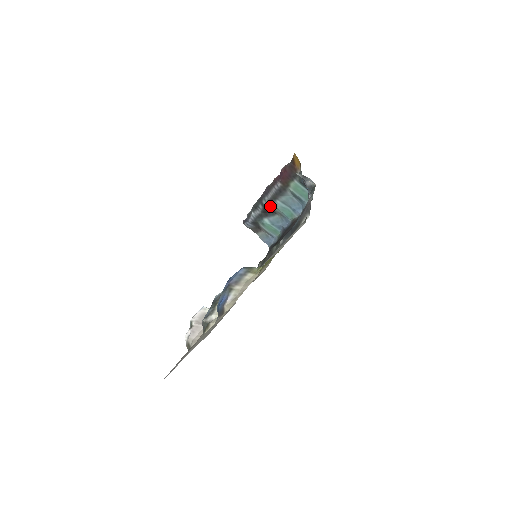
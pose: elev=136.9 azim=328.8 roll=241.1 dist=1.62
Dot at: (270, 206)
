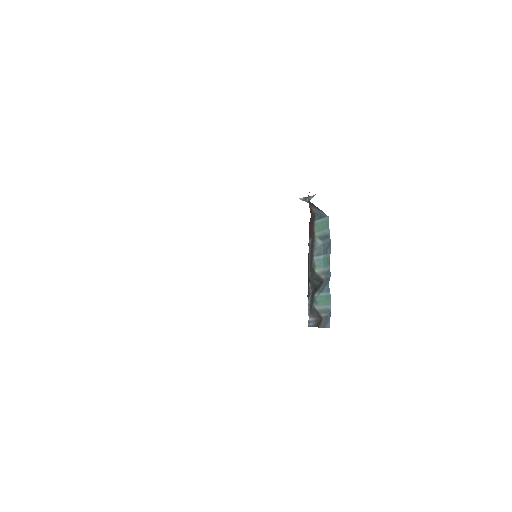
Dot at: (314, 274)
